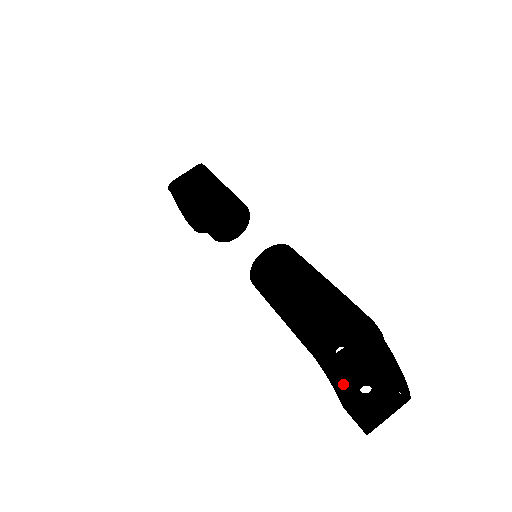
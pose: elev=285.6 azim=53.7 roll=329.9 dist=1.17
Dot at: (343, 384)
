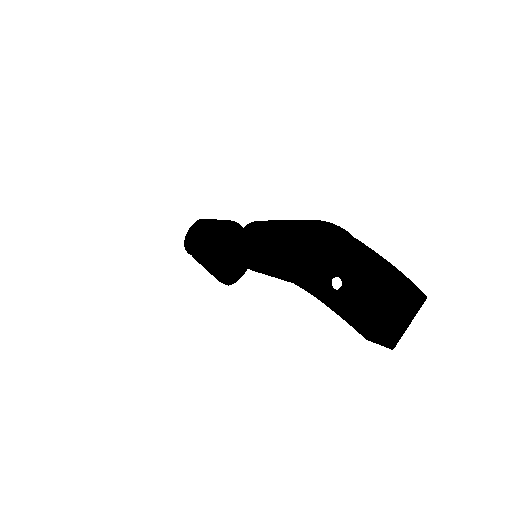
Dot at: (326, 290)
